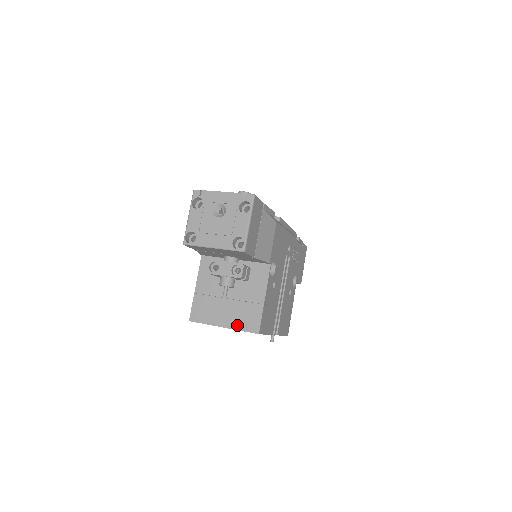
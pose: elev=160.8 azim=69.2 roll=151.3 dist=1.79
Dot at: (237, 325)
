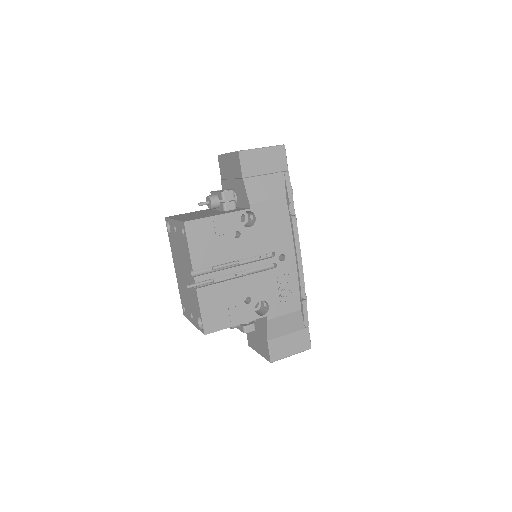
Dot at: (182, 219)
